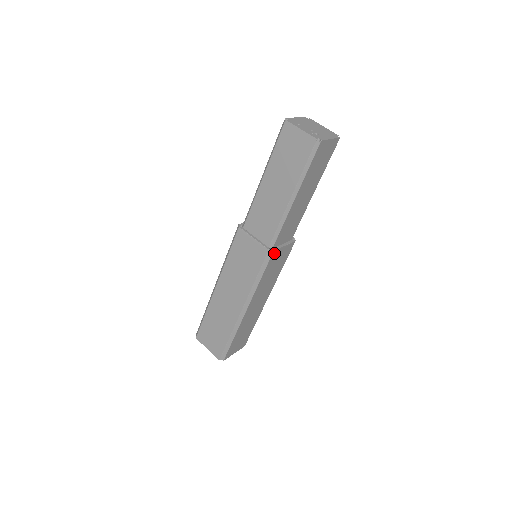
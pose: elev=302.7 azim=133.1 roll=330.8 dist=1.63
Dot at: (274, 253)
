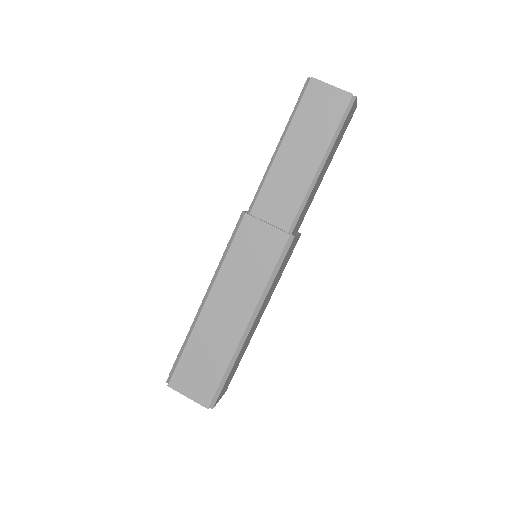
Dot at: (293, 240)
